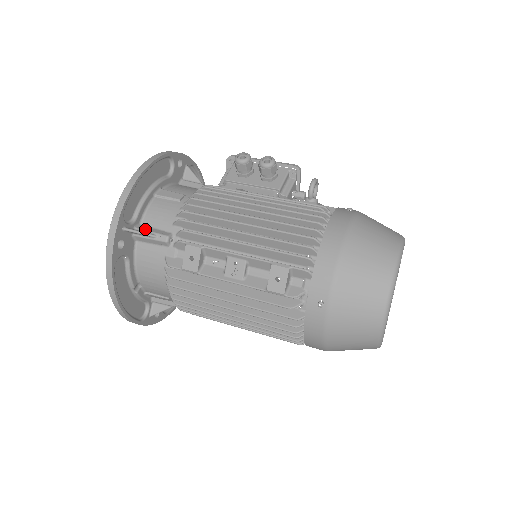
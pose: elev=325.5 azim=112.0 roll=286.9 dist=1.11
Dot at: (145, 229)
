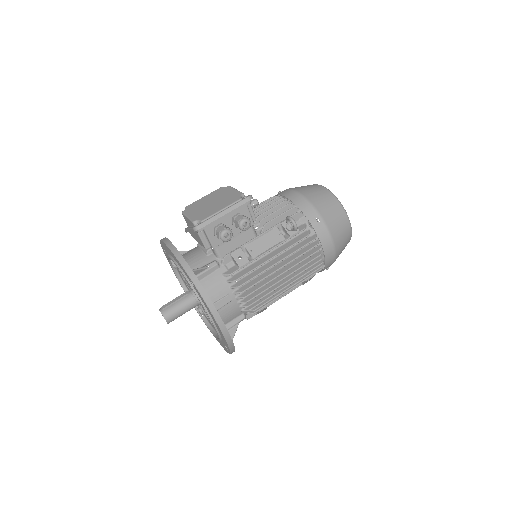
Dot at: (230, 327)
